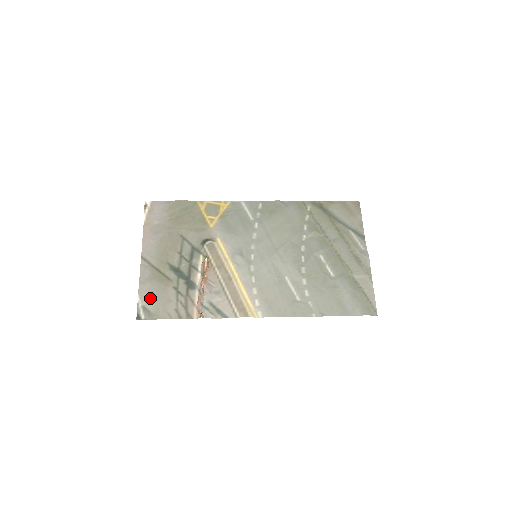
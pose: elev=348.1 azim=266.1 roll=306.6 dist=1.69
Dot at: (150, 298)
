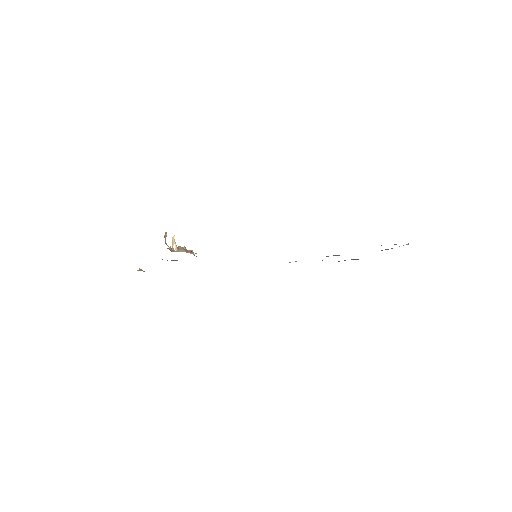
Dot at: occluded
